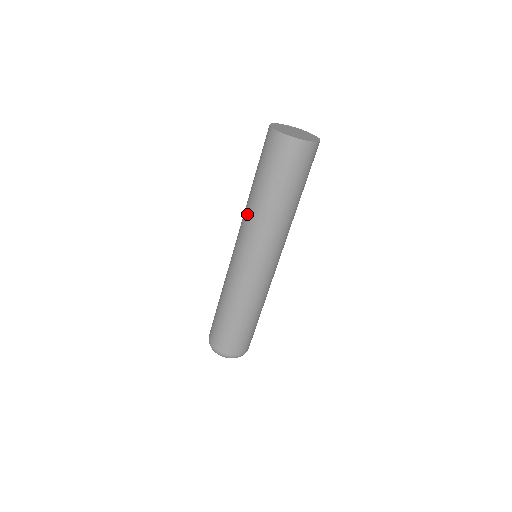
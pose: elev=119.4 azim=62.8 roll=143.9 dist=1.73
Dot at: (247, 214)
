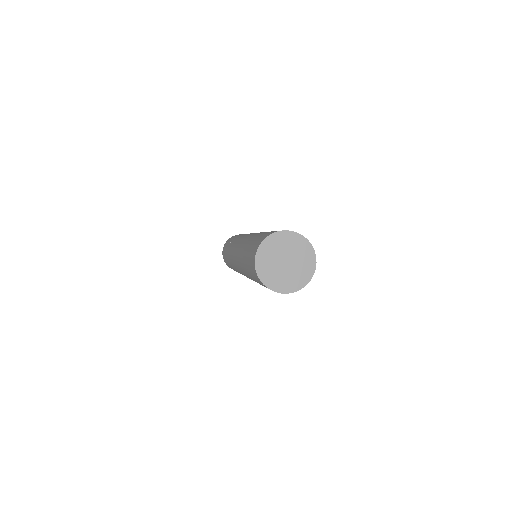
Dot at: (239, 259)
